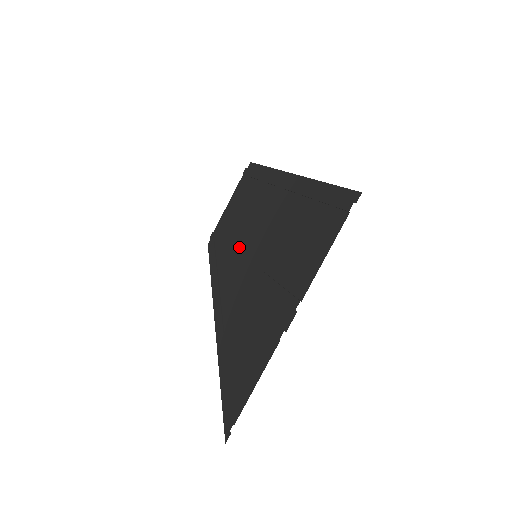
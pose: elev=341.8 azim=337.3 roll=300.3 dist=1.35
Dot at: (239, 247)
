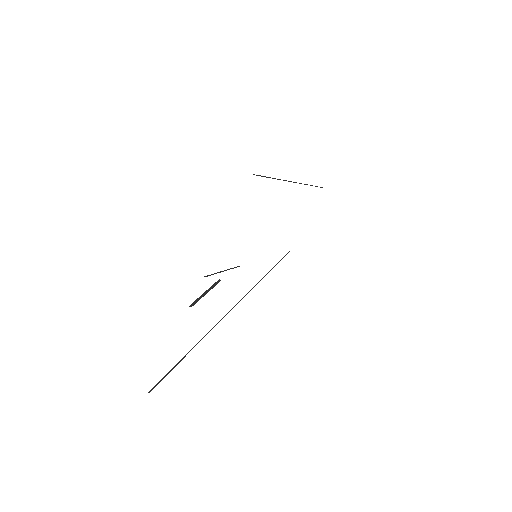
Dot at: occluded
